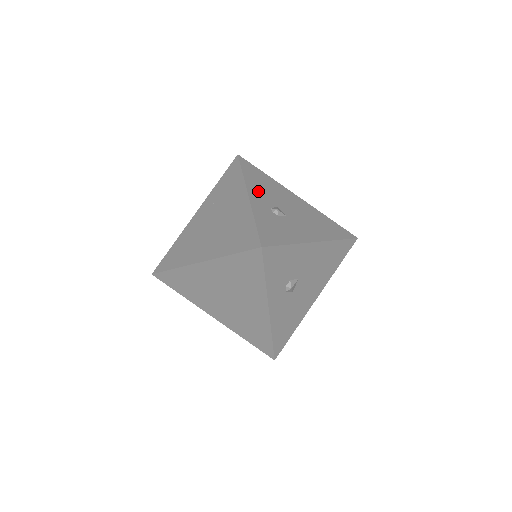
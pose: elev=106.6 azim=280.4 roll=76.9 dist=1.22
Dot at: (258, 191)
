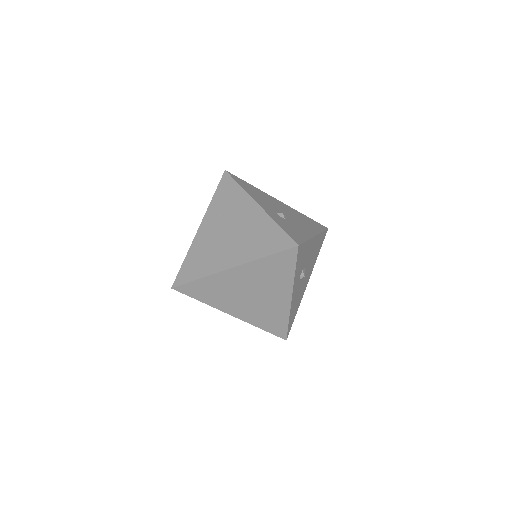
Dot at: (260, 200)
